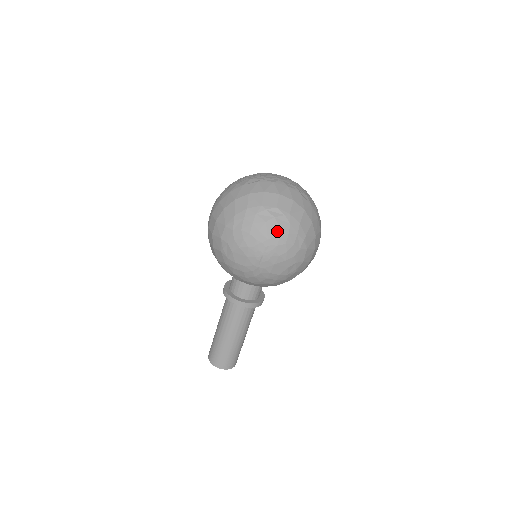
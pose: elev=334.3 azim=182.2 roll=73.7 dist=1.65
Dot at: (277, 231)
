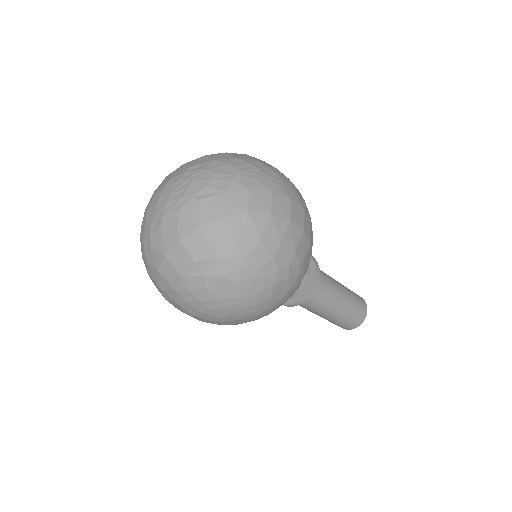
Dot at: (227, 282)
